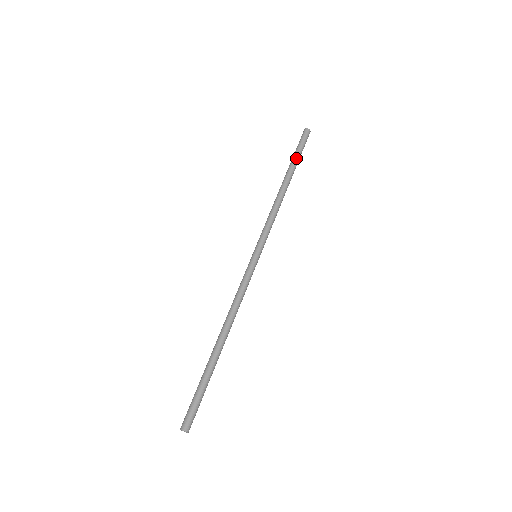
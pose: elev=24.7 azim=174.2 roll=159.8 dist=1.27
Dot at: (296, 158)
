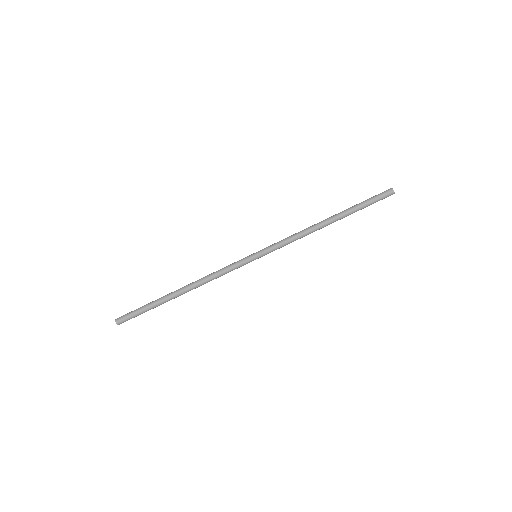
Dot at: (358, 209)
